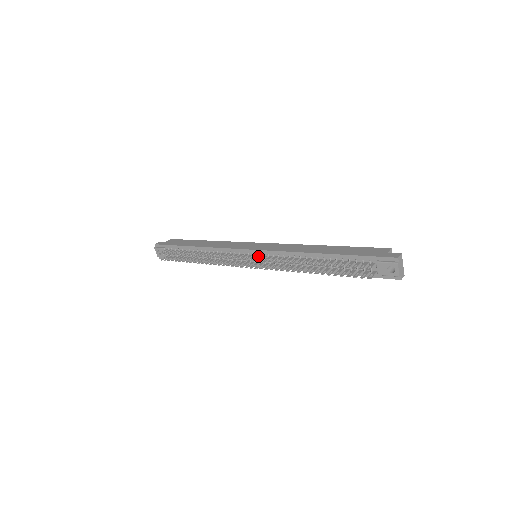
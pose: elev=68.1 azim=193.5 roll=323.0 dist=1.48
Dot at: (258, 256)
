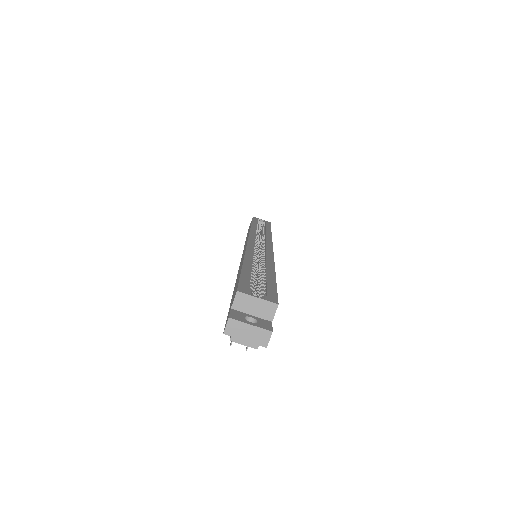
Dot at: occluded
